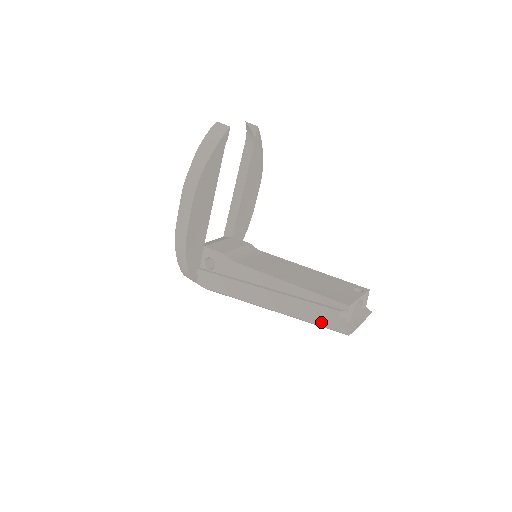
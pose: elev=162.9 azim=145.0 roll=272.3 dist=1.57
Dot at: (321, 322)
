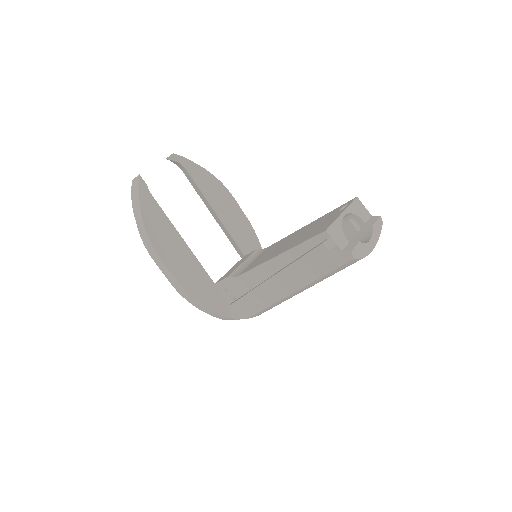
Dot at: (327, 268)
